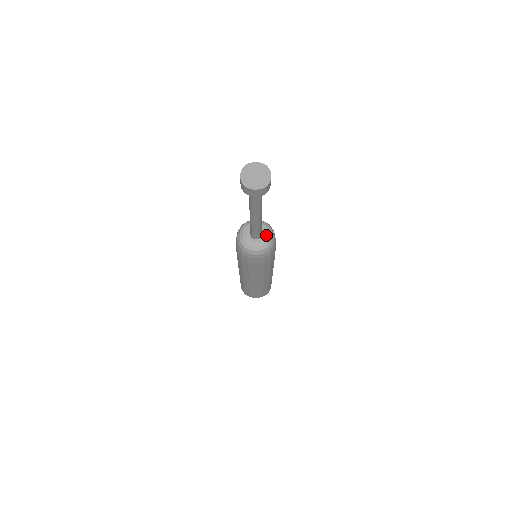
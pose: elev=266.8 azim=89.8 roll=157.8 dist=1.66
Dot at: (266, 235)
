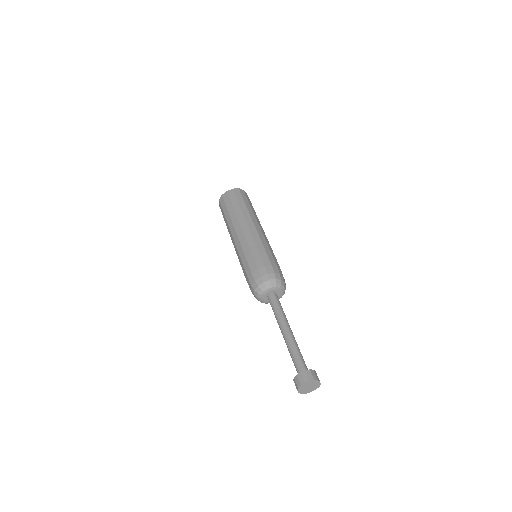
Dot at: (280, 292)
